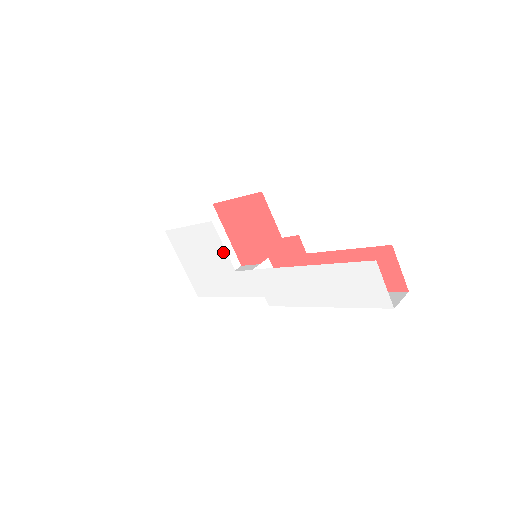
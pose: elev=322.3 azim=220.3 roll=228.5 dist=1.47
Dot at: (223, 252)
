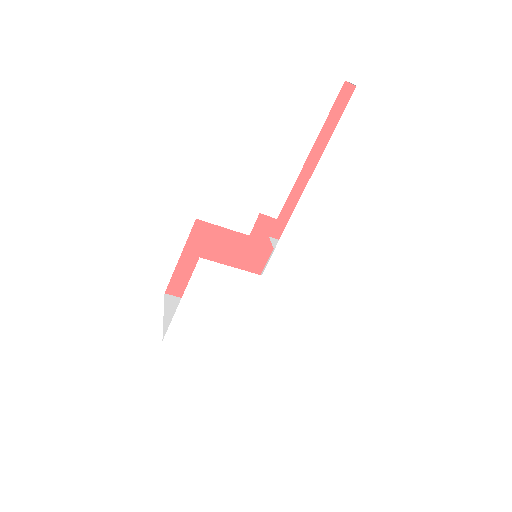
Dot at: (235, 274)
